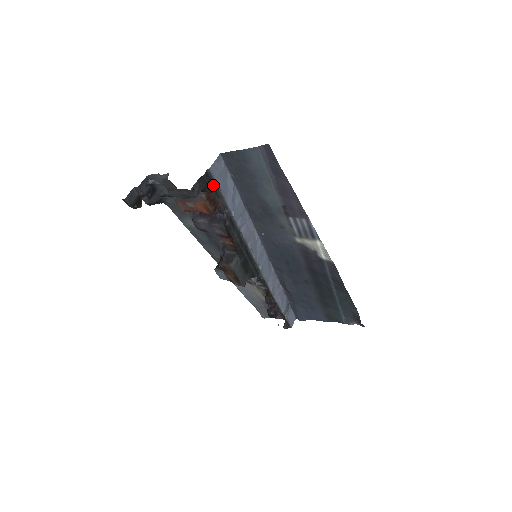
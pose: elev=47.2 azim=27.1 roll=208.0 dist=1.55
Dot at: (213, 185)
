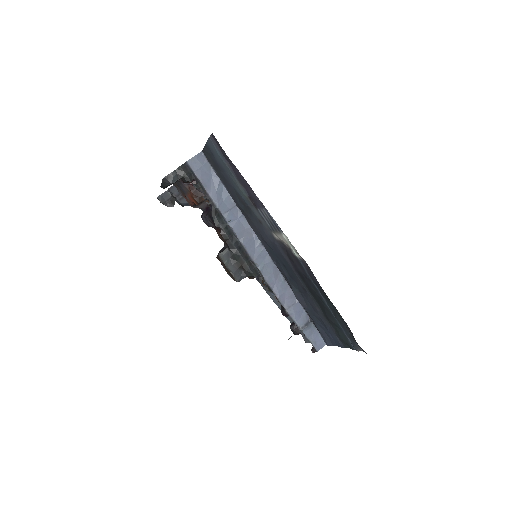
Dot at: (193, 177)
